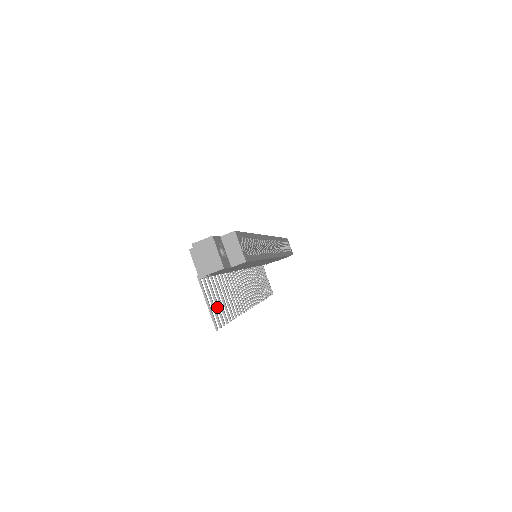
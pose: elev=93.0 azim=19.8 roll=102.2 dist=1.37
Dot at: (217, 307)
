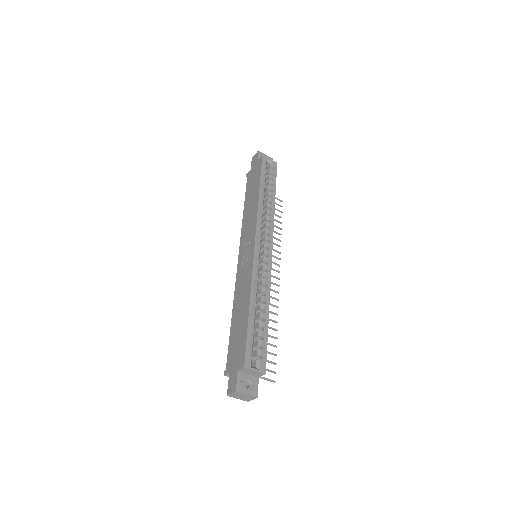
Dot at: occluded
